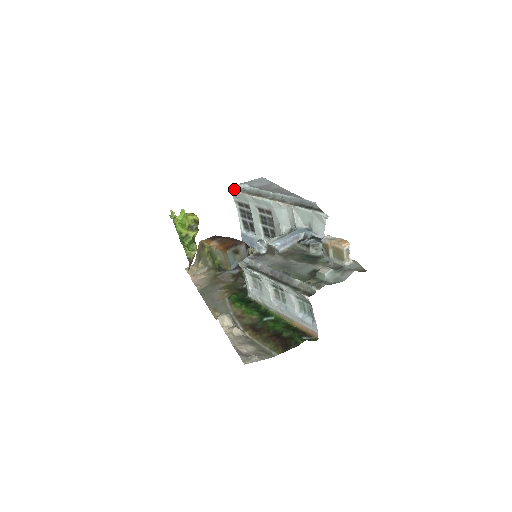
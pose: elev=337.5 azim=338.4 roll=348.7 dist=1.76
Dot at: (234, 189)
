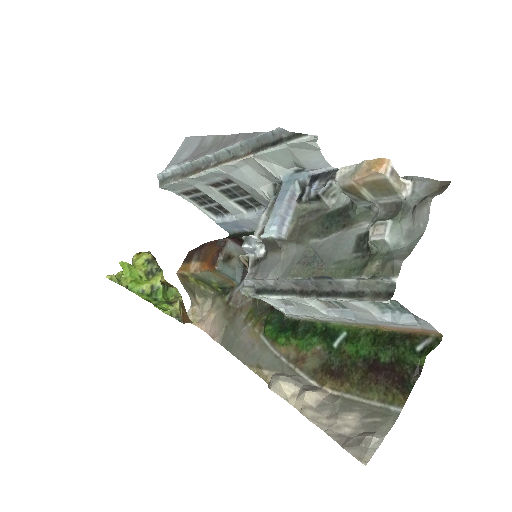
Dot at: (163, 182)
